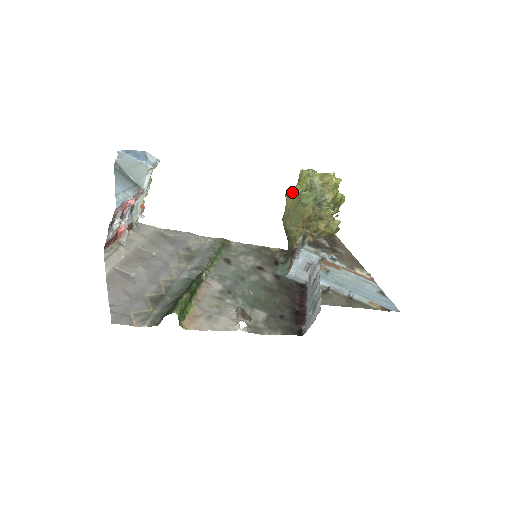
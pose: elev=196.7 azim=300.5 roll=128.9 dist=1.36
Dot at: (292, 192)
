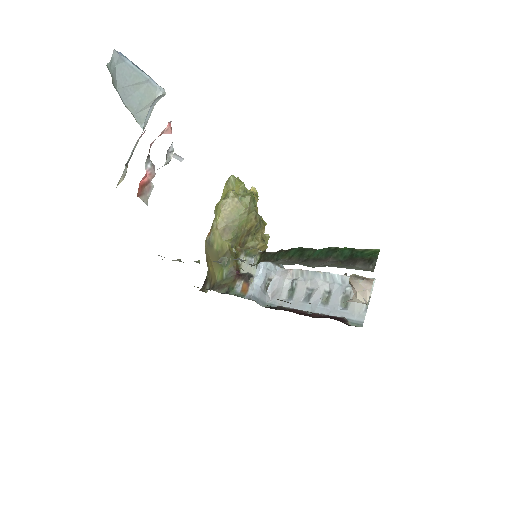
Dot at: (232, 198)
